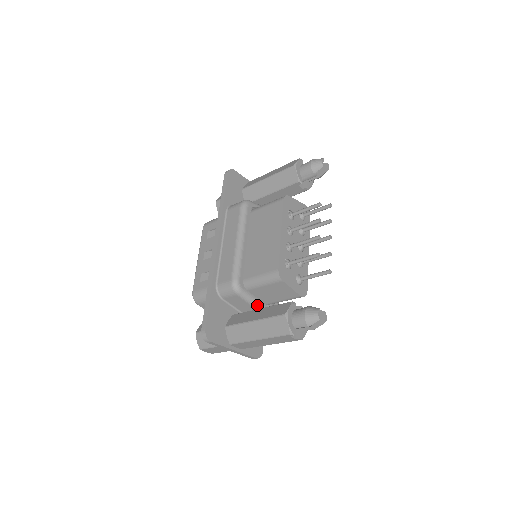
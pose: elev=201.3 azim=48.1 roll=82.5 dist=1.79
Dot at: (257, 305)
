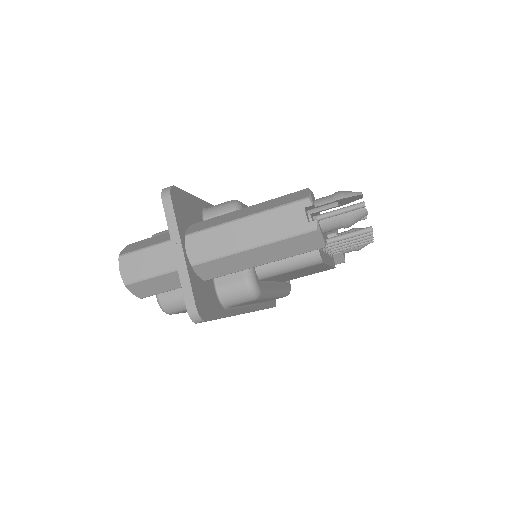
Dot at: occluded
